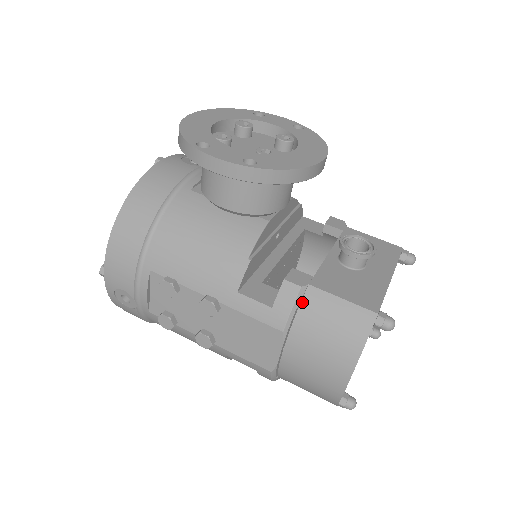
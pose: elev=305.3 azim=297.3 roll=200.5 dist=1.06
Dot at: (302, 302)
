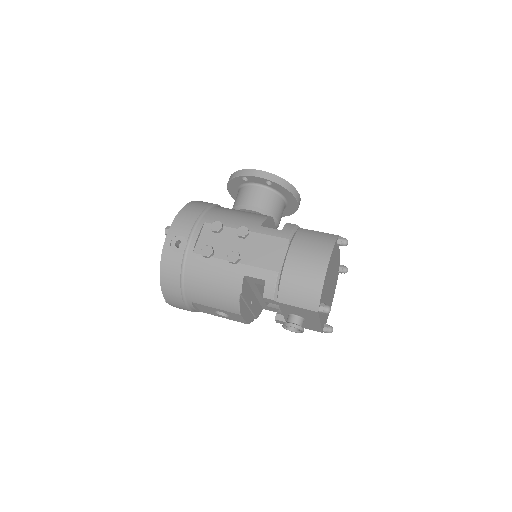
Dot at: (297, 231)
